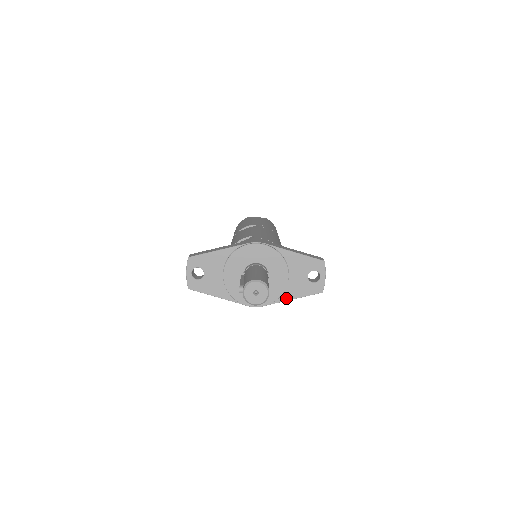
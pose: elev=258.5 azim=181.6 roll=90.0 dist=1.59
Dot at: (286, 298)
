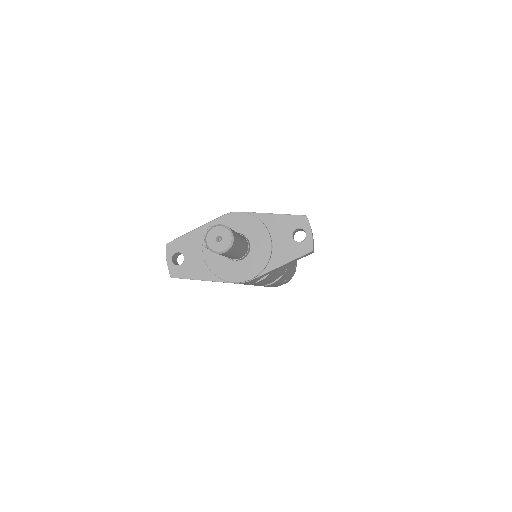
Dot at: (274, 266)
